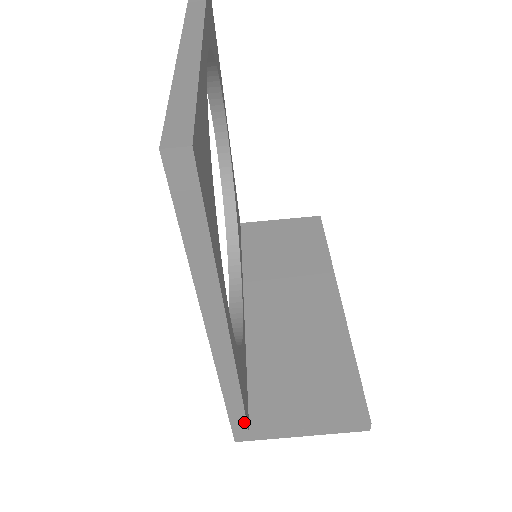
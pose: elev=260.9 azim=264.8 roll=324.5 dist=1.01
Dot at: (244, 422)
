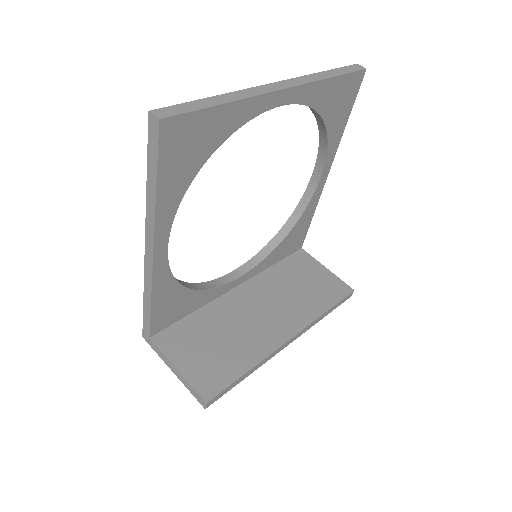
Dot at: (149, 325)
